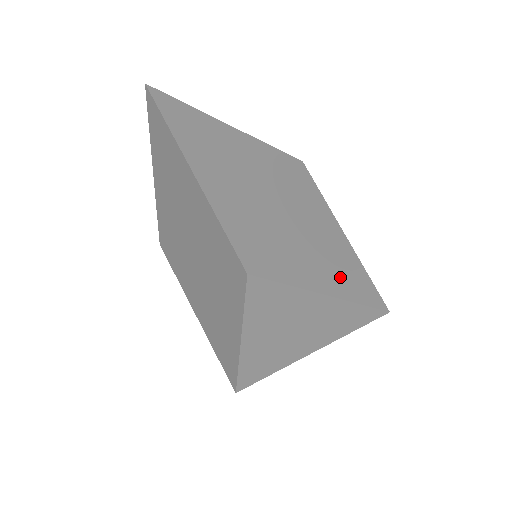
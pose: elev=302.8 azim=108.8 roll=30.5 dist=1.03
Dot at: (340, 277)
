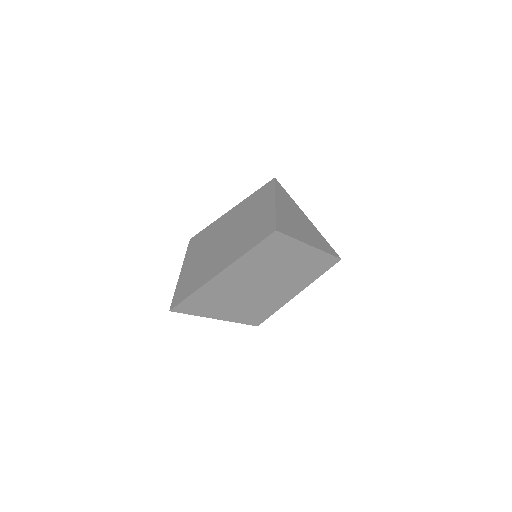
Dot at: (308, 275)
